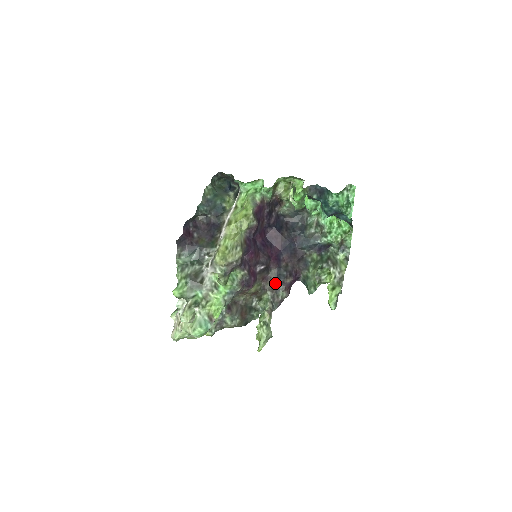
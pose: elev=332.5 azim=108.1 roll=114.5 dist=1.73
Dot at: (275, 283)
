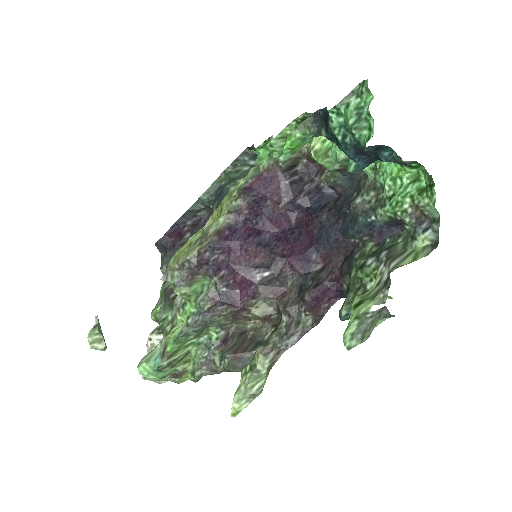
Dot at: (294, 301)
